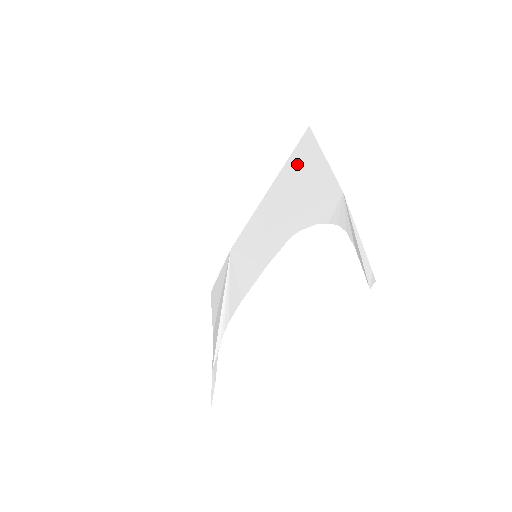
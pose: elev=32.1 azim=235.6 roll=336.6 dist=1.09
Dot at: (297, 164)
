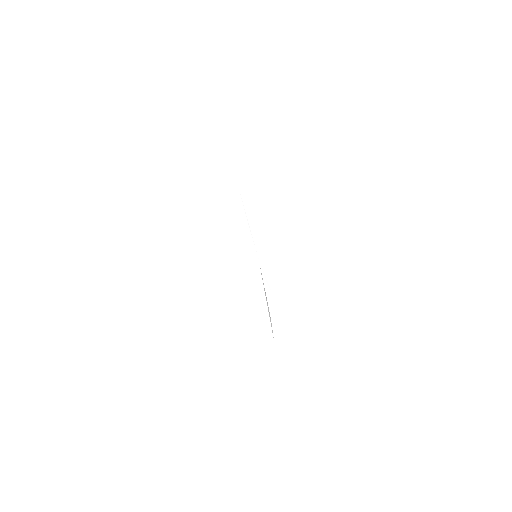
Dot at: occluded
